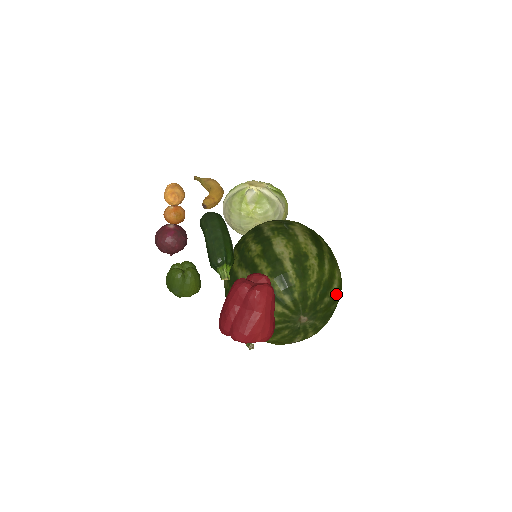
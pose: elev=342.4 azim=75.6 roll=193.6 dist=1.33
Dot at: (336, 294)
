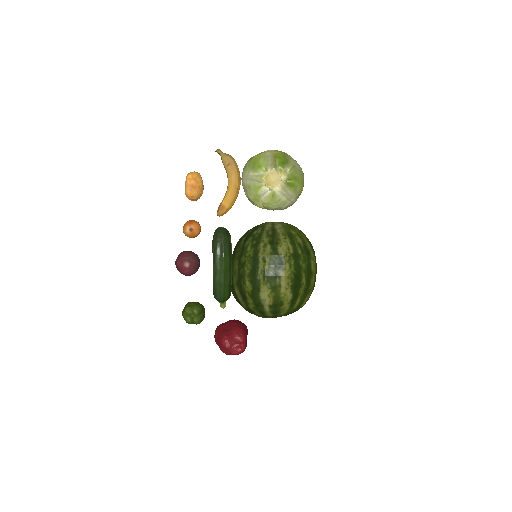
Dot at: occluded
